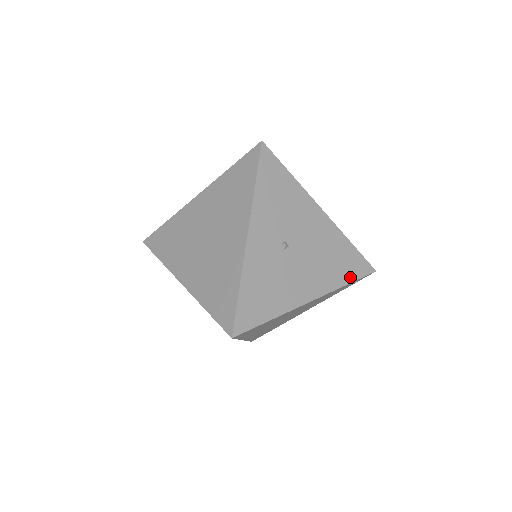
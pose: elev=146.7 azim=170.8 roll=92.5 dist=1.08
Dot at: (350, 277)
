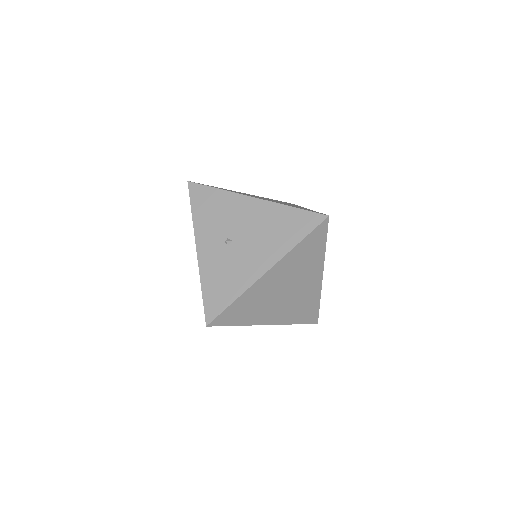
Dot at: (301, 235)
